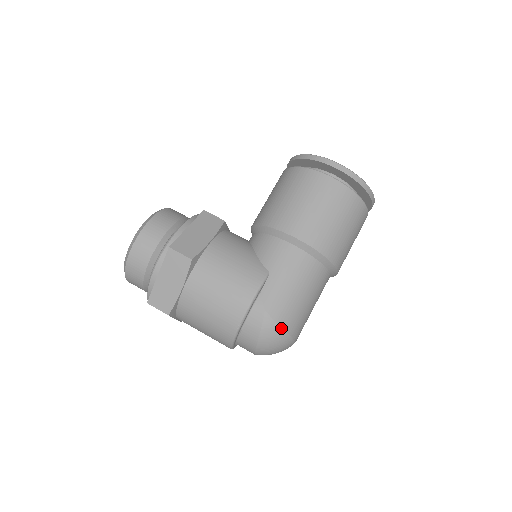
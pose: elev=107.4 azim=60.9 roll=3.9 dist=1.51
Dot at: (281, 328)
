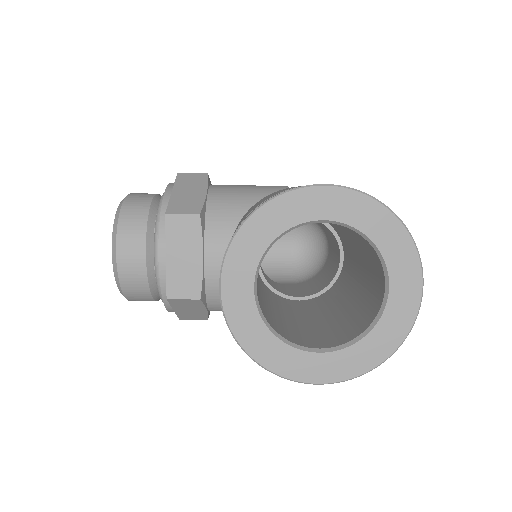
Dot at: occluded
